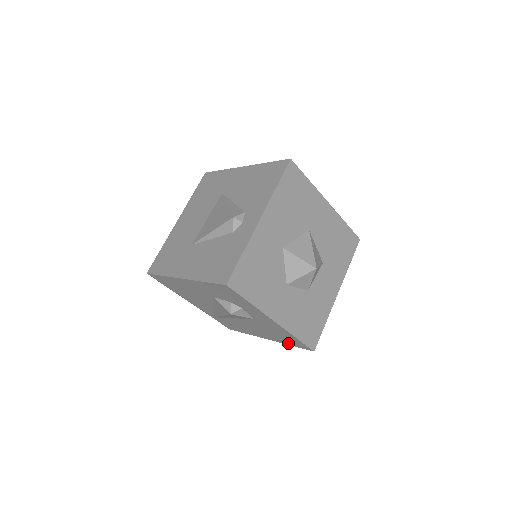
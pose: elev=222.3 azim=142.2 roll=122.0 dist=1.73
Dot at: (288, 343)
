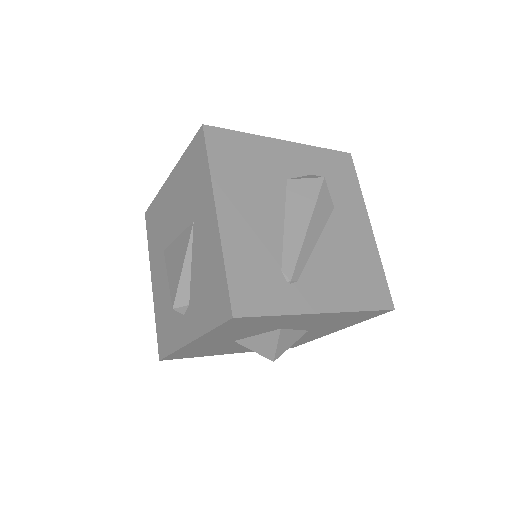
Dot at: occluded
